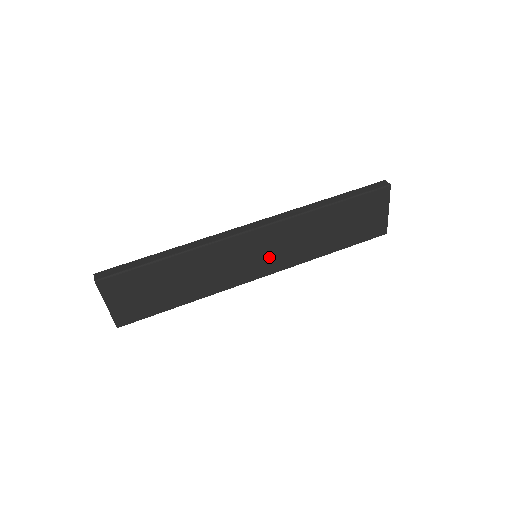
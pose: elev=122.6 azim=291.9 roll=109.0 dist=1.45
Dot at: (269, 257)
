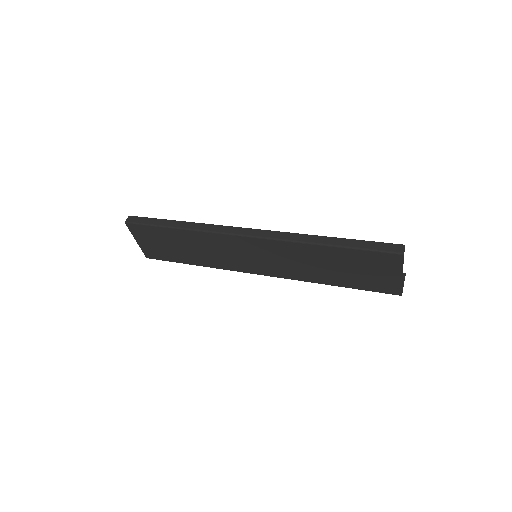
Dot at: (265, 263)
